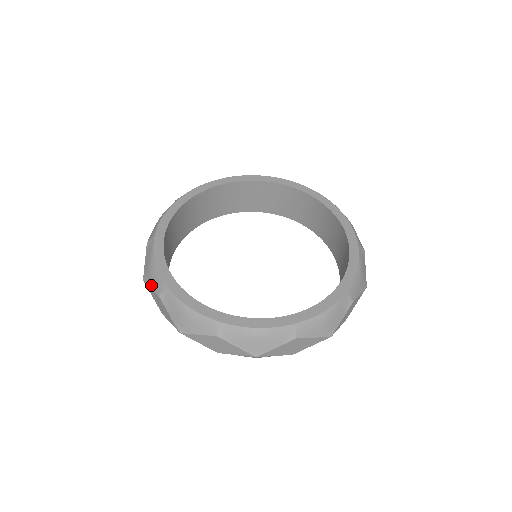
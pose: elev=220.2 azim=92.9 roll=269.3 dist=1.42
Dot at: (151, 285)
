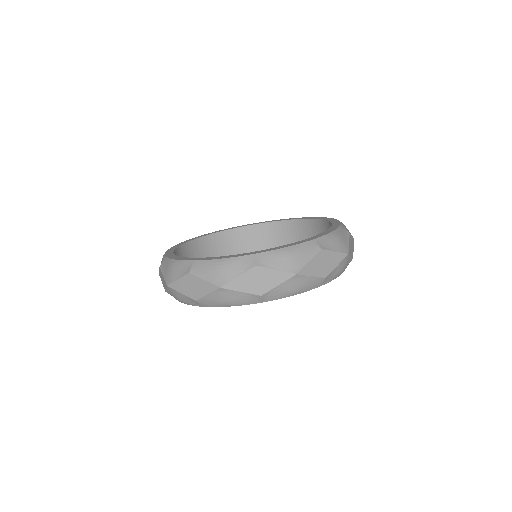
Dot at: occluded
